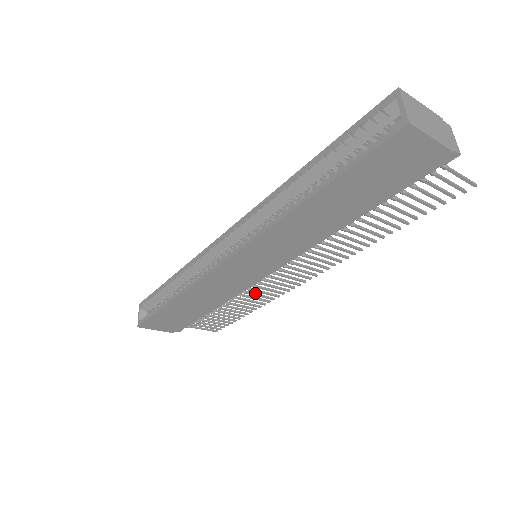
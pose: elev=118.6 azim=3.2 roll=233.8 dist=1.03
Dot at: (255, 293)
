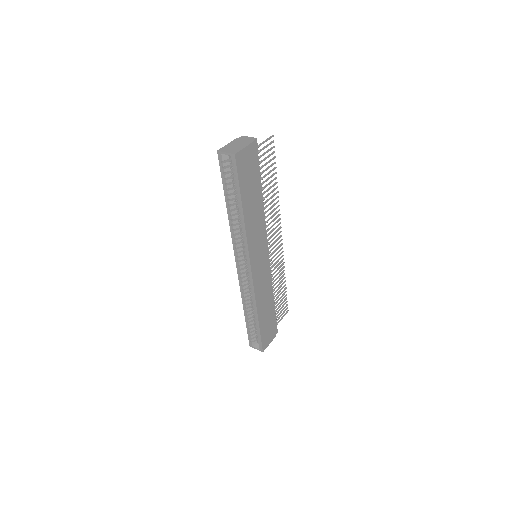
Dot at: (275, 271)
